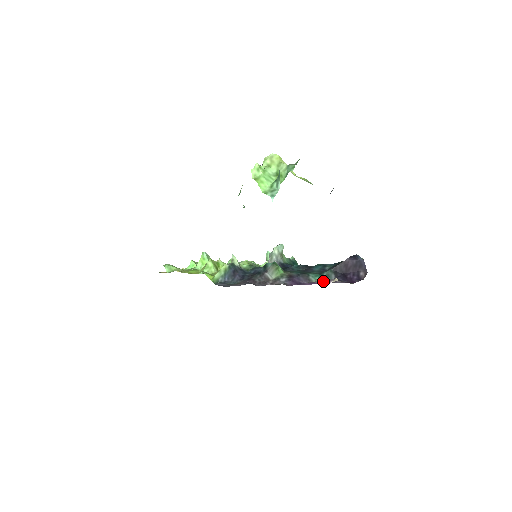
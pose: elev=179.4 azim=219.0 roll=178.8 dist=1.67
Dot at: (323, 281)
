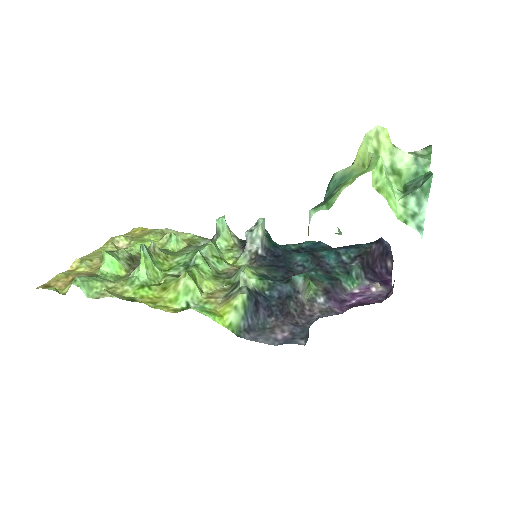
Dot at: (361, 288)
